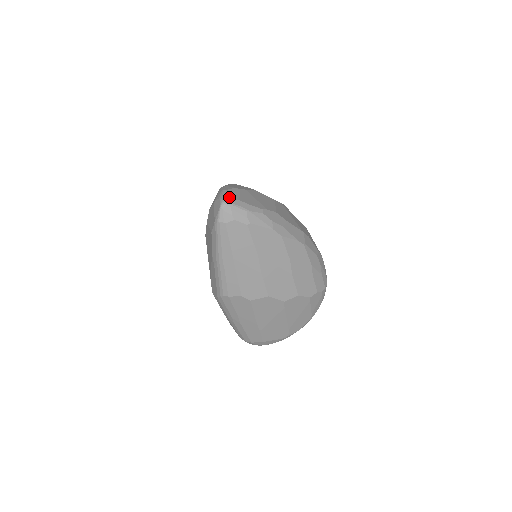
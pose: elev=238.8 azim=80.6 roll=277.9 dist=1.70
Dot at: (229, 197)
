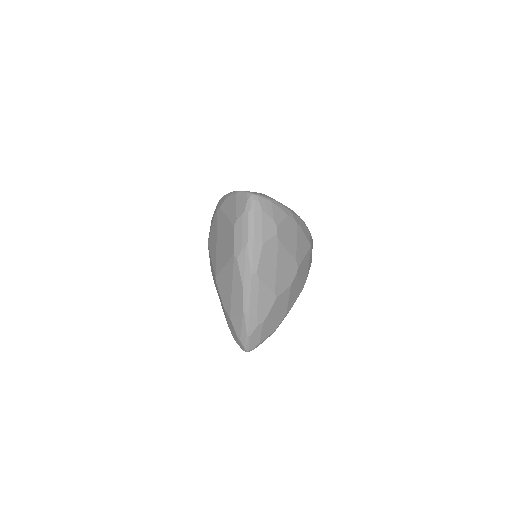
Dot at: (252, 345)
